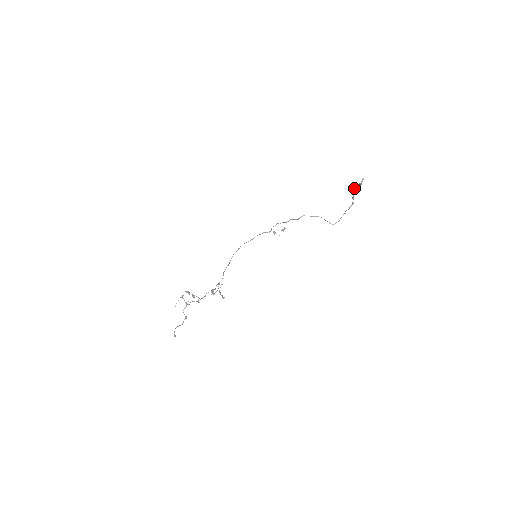
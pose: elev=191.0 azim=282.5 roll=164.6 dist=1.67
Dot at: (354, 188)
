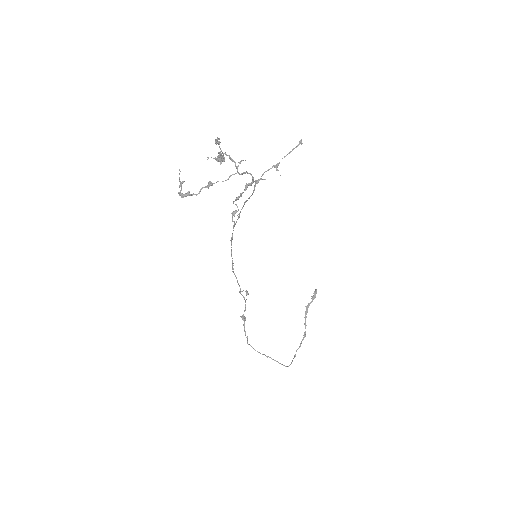
Dot at: (307, 305)
